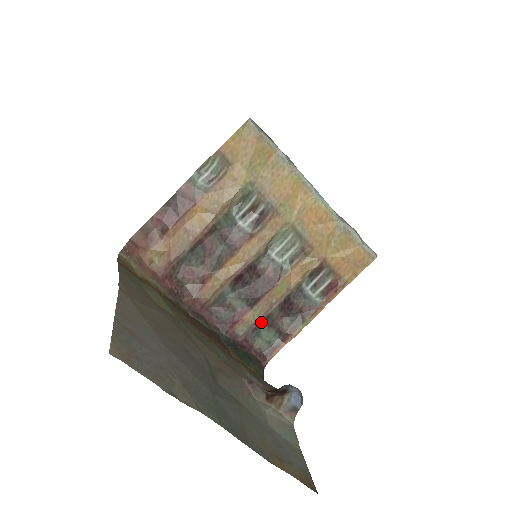
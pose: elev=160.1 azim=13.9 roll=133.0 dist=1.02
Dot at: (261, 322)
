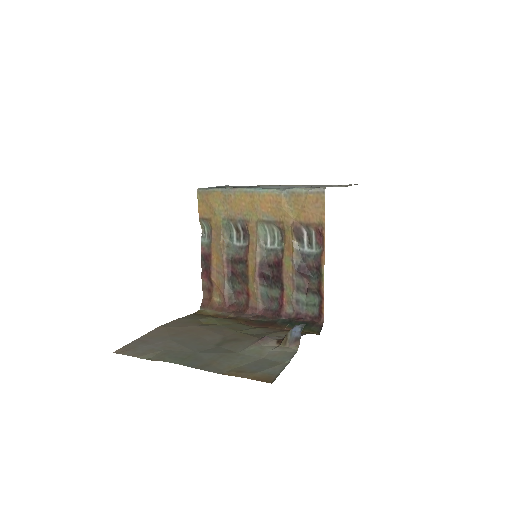
Dot at: (297, 294)
